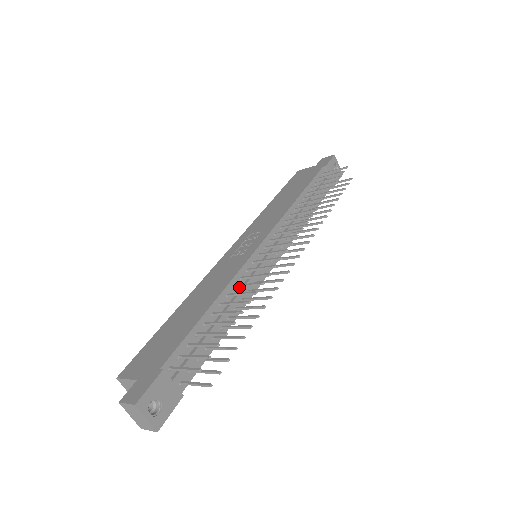
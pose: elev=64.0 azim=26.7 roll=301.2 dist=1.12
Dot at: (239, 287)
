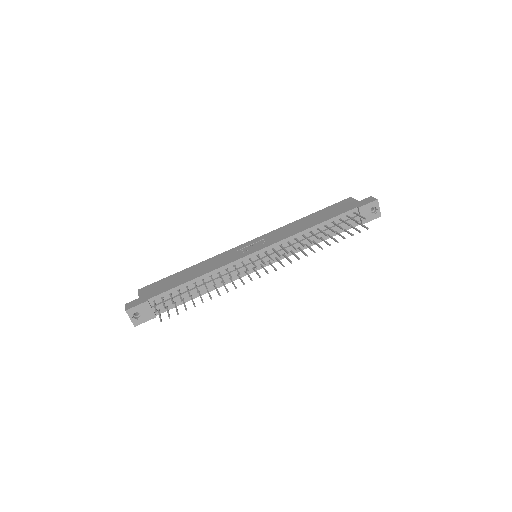
Dot at: (219, 275)
